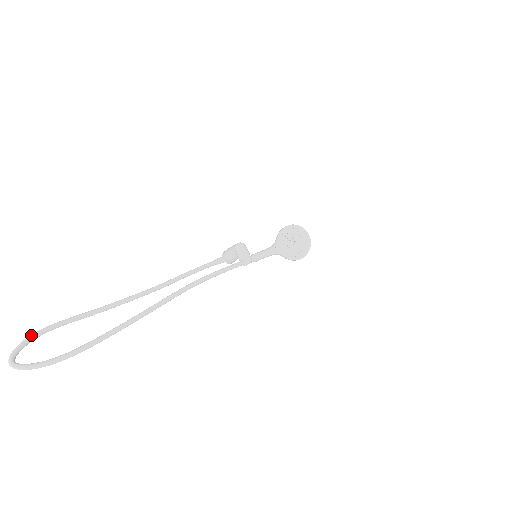
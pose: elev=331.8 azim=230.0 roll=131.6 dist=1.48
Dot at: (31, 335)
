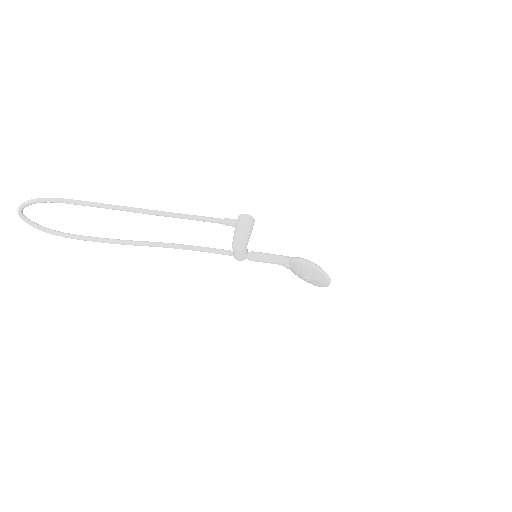
Dot at: (33, 201)
